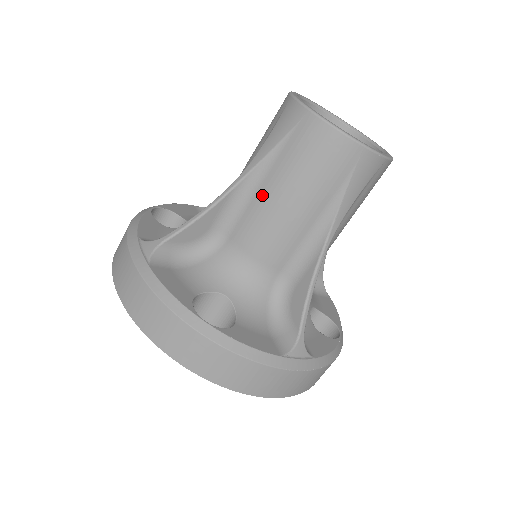
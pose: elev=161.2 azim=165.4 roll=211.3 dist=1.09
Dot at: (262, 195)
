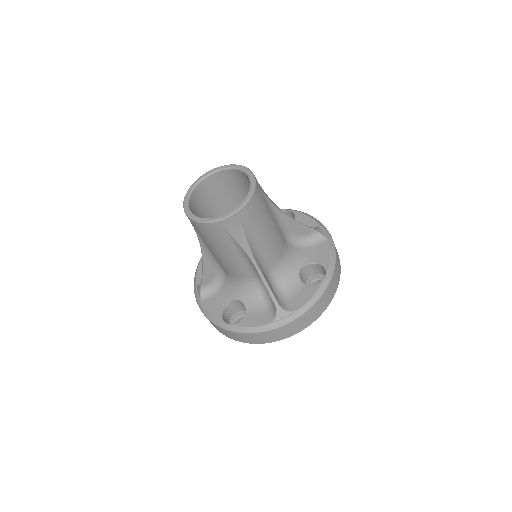
Dot at: (212, 252)
